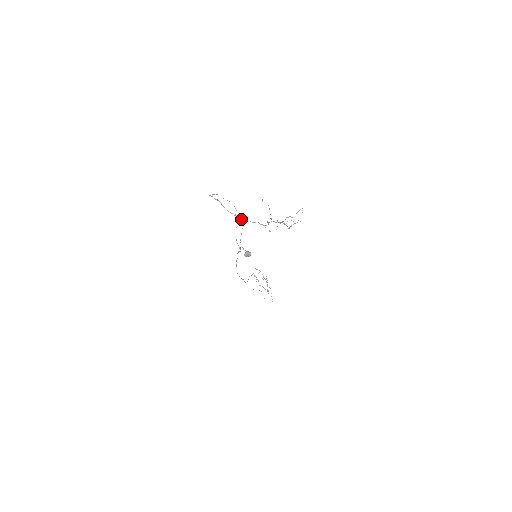
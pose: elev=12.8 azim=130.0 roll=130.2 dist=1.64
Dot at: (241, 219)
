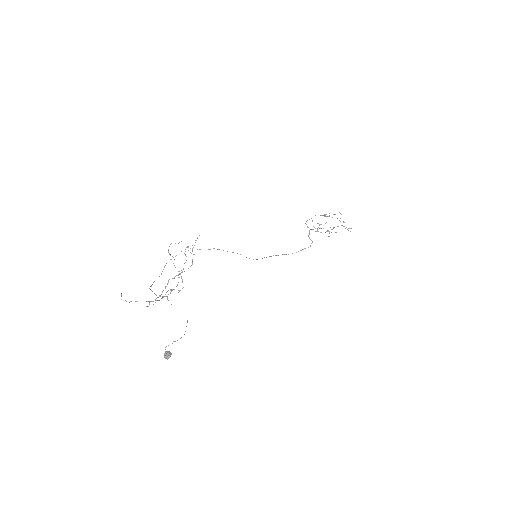
Dot at: occluded
